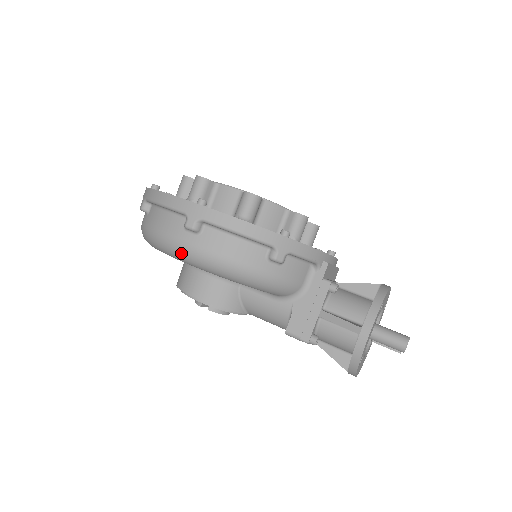
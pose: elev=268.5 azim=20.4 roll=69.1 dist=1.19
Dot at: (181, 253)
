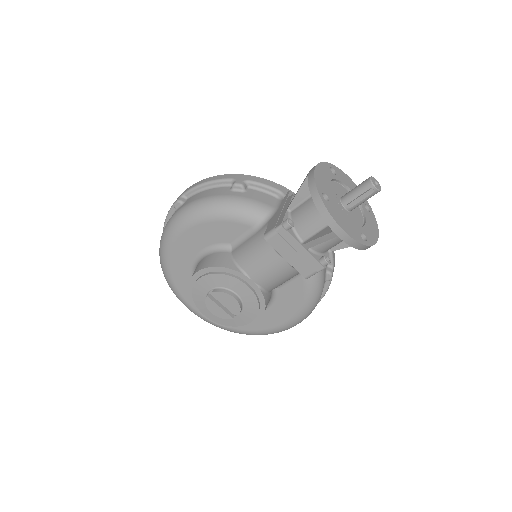
Dot at: (172, 222)
